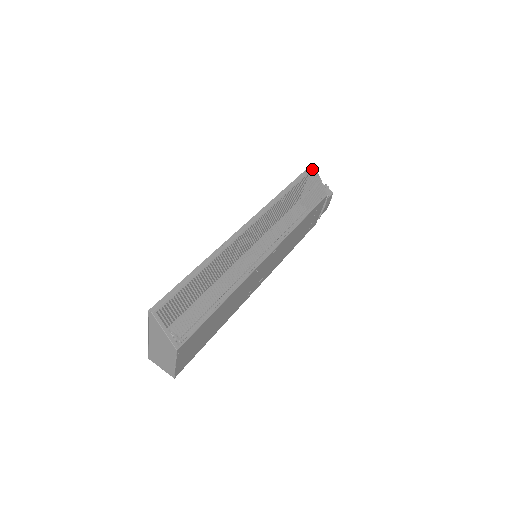
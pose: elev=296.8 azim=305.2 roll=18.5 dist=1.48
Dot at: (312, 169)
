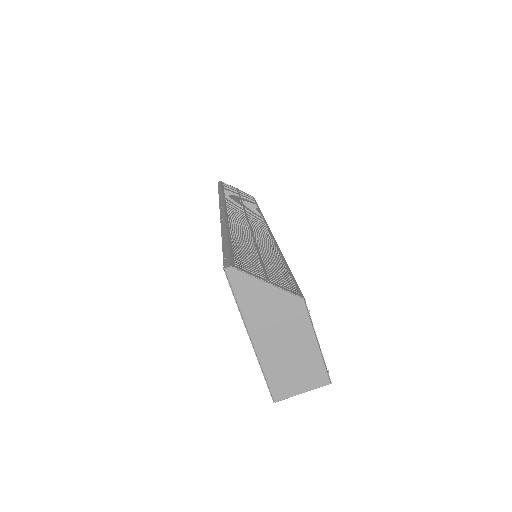
Dot at: occluded
